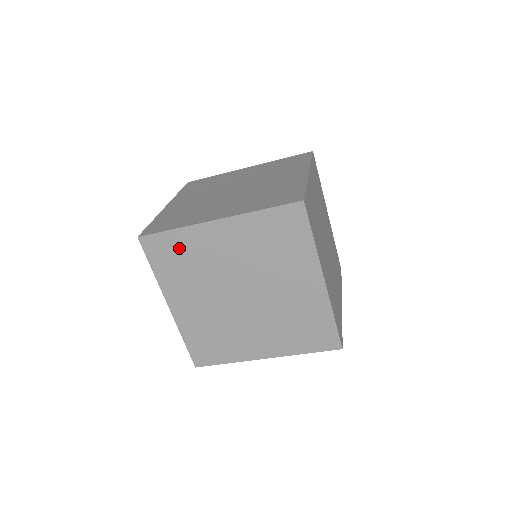
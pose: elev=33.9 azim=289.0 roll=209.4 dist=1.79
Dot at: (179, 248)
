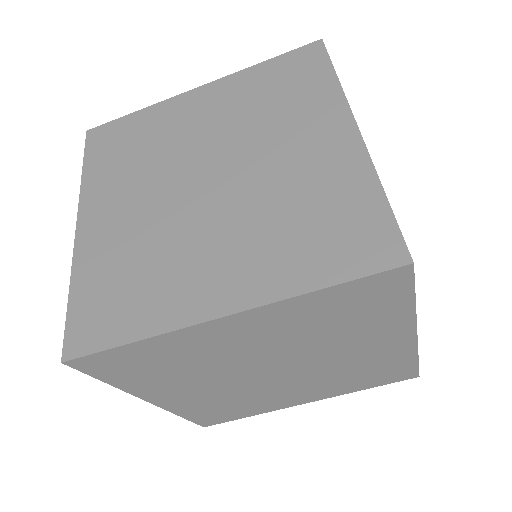
Dot at: (135, 132)
